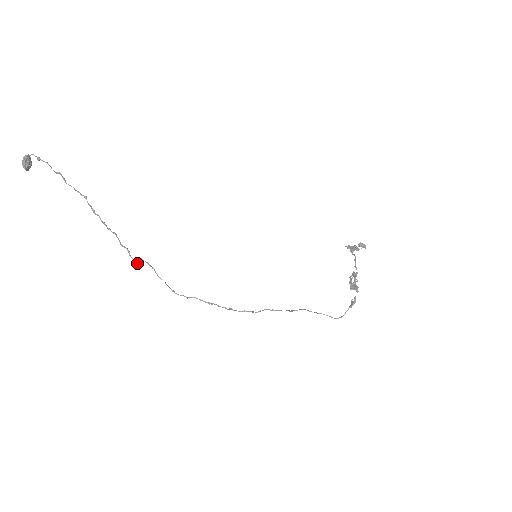
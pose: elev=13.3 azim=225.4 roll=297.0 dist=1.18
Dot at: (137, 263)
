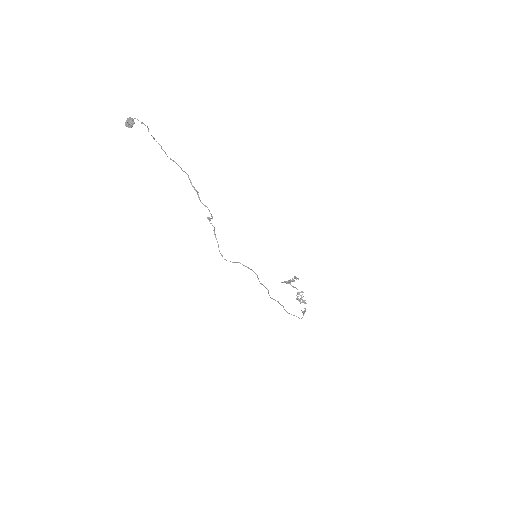
Dot at: occluded
